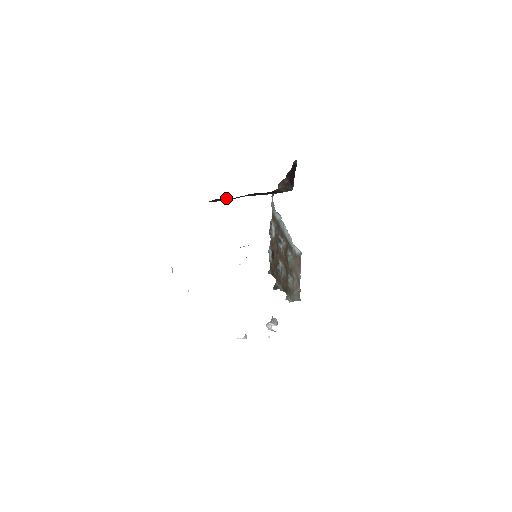
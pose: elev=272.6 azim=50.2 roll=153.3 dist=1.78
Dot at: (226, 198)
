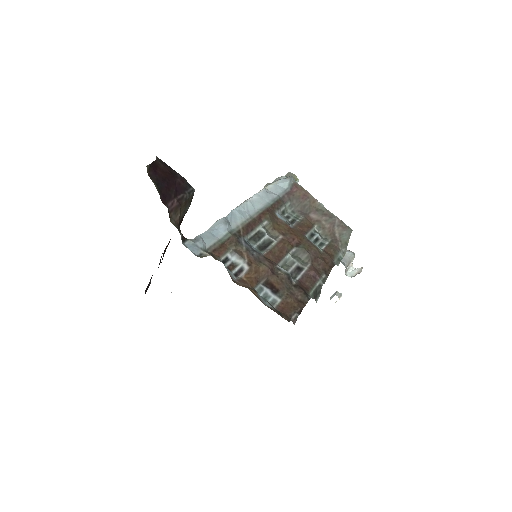
Dot at: occluded
